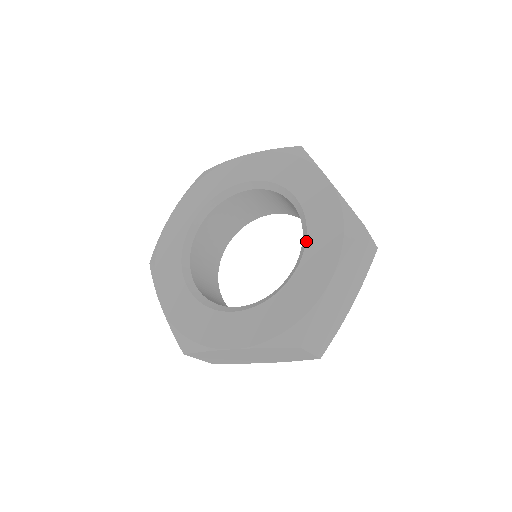
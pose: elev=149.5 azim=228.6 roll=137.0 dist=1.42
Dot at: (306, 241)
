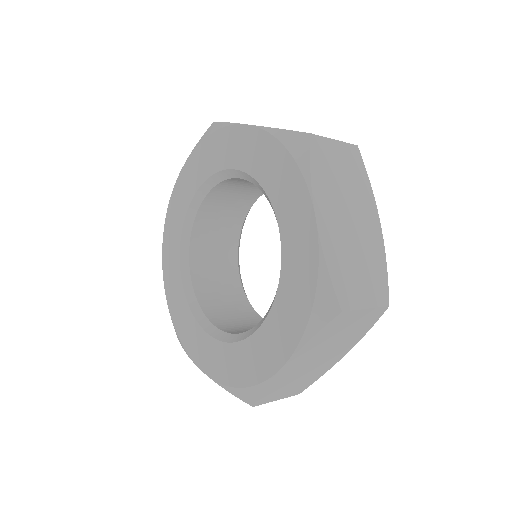
Dot at: (275, 298)
